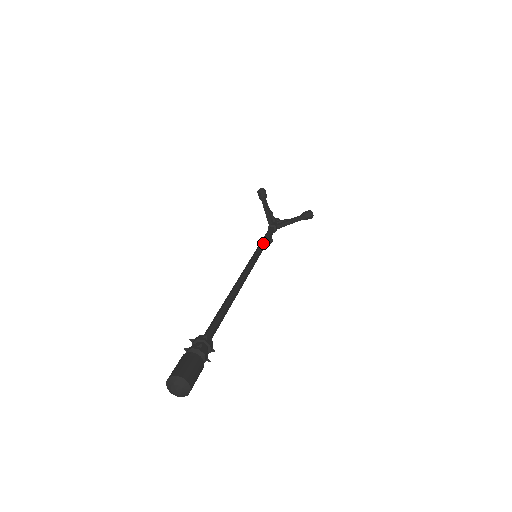
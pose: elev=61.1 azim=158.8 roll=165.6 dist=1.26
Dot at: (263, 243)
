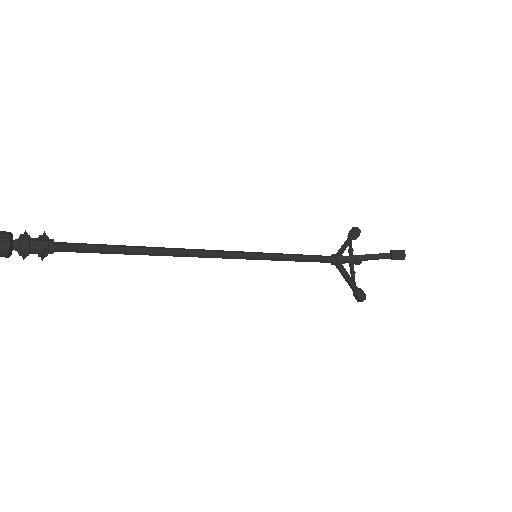
Dot at: (286, 254)
